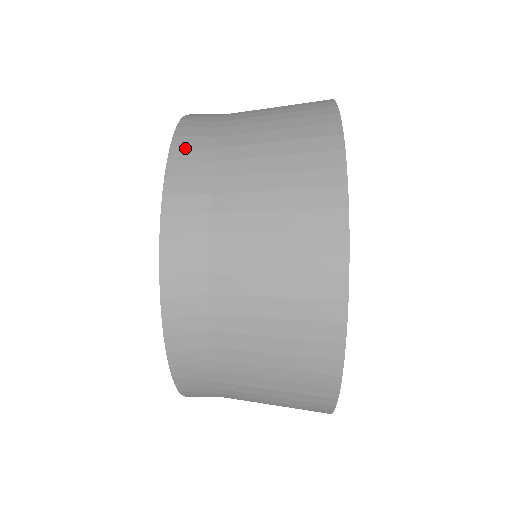
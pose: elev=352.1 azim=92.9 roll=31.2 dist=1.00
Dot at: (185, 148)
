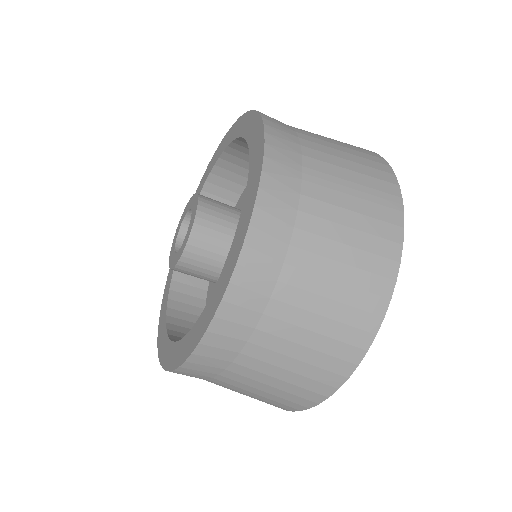
Dot at: occluded
